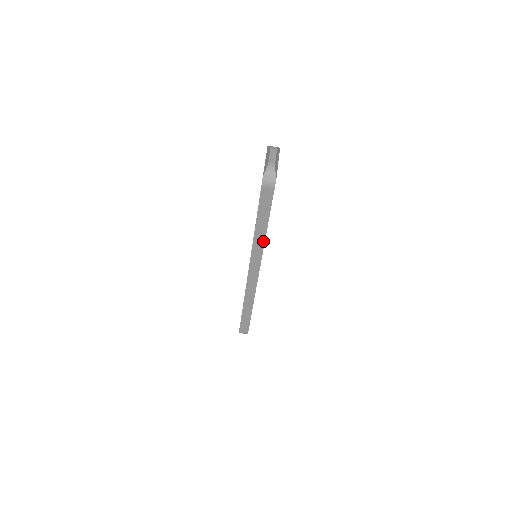
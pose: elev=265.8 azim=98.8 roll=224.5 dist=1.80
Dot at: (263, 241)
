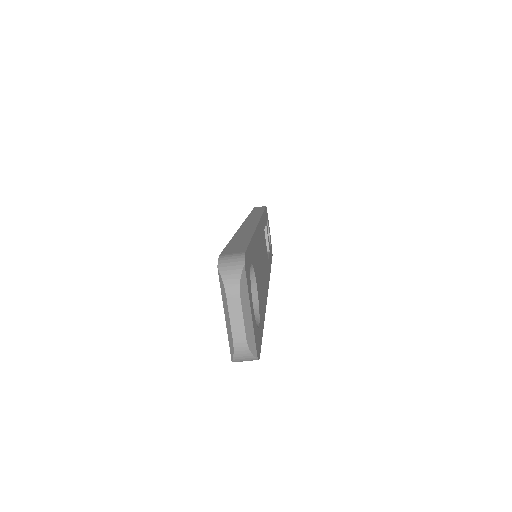
Dot at: occluded
